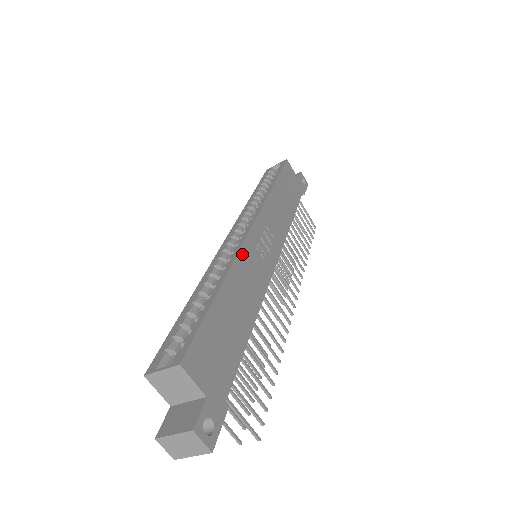
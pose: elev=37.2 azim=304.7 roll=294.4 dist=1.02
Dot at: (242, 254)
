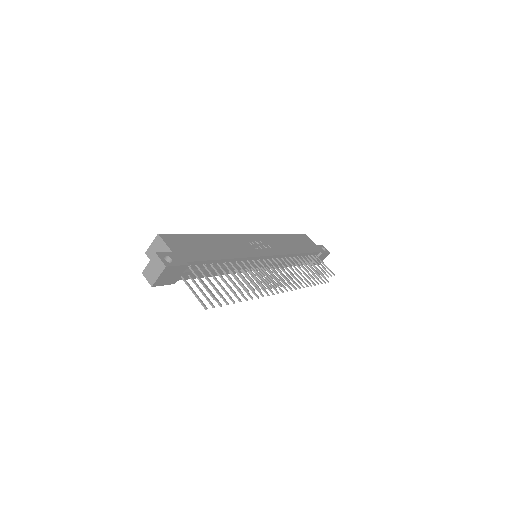
Dot at: (232, 236)
